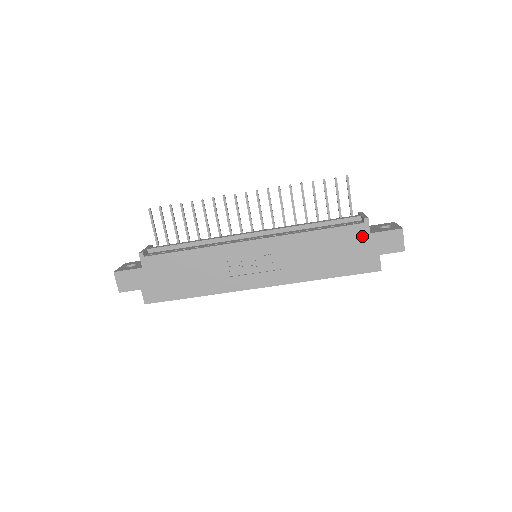
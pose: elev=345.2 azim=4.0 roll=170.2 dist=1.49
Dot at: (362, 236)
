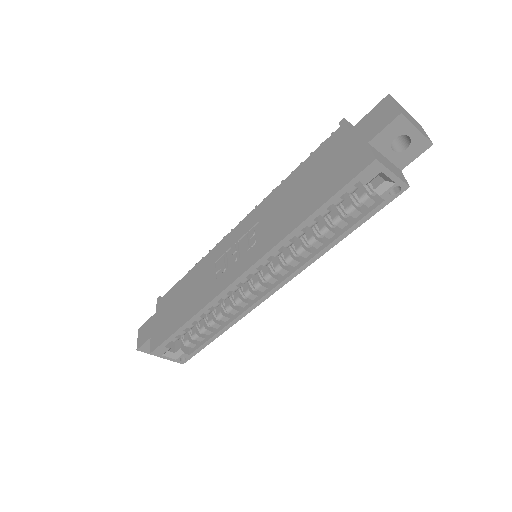
Dot at: (341, 140)
